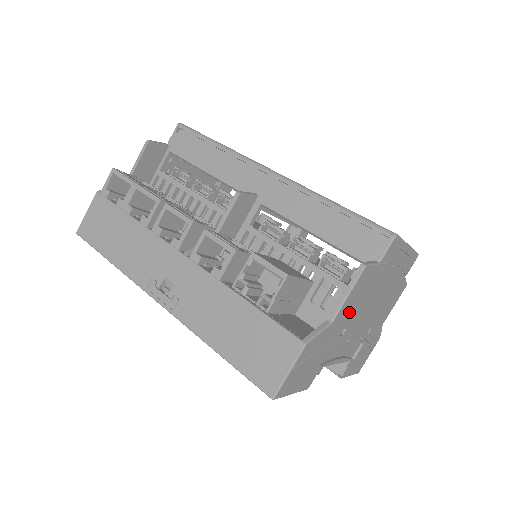
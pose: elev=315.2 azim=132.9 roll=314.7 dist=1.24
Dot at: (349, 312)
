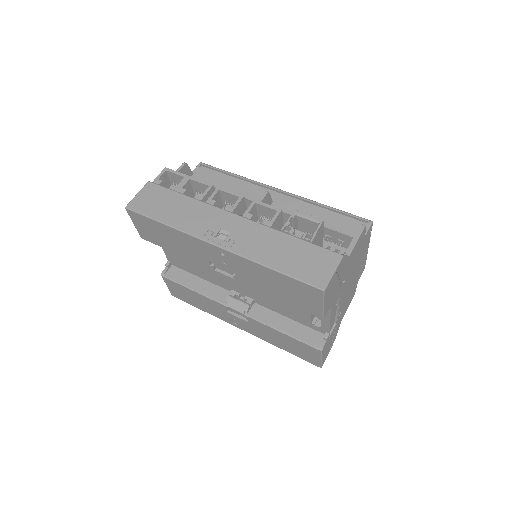
Dot at: (351, 262)
